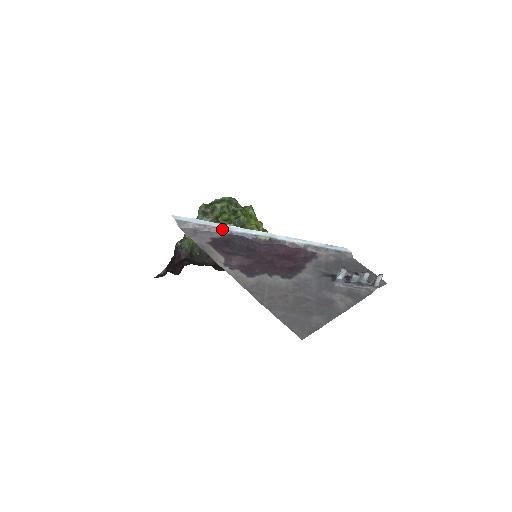
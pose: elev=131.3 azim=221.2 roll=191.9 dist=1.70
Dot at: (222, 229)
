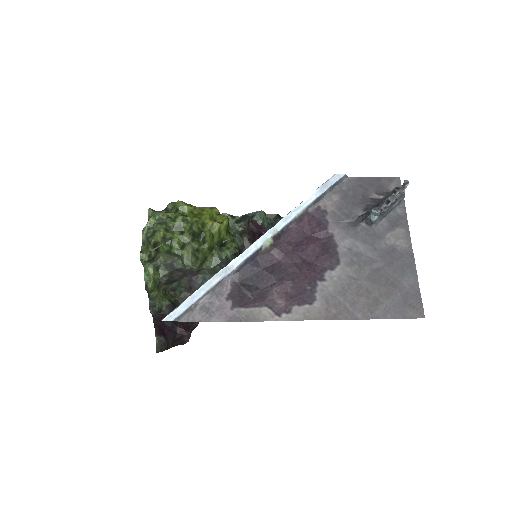
Dot at: (225, 278)
